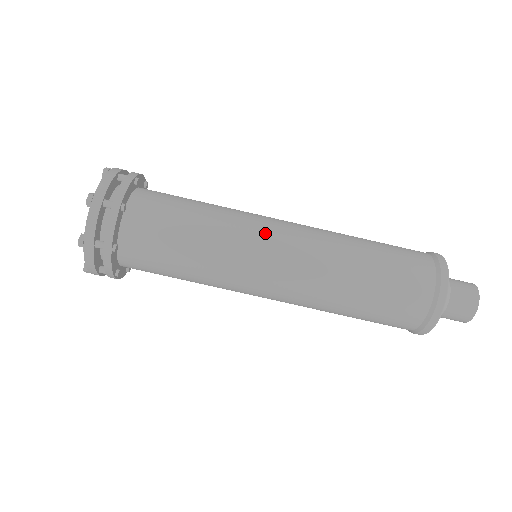
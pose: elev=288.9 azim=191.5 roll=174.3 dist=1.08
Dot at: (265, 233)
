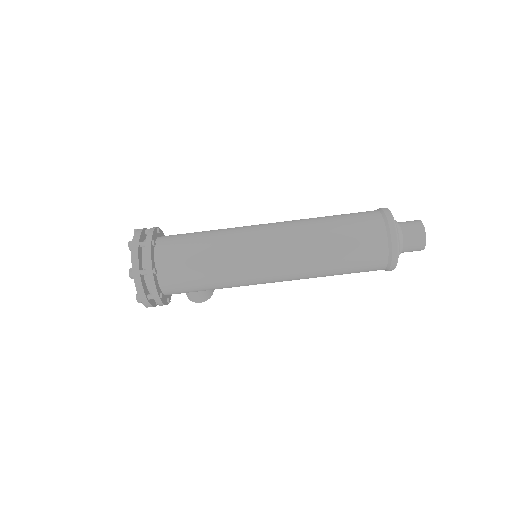
Dot at: (254, 230)
